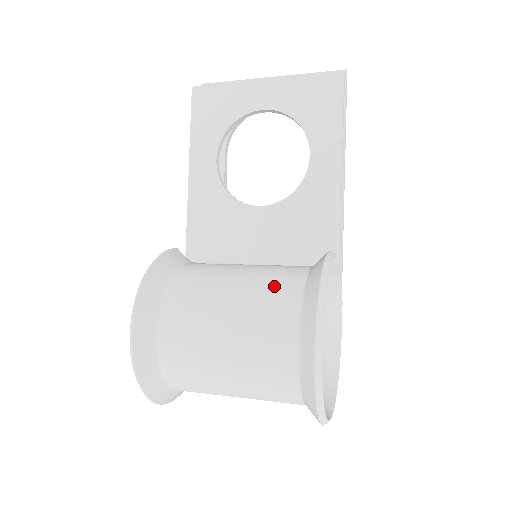
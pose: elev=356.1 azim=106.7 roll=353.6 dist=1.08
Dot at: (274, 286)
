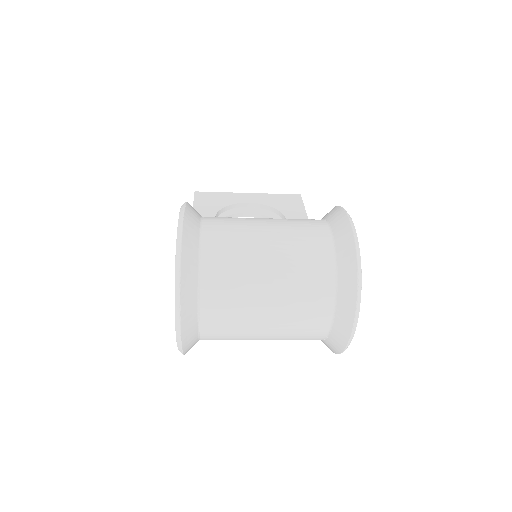
Dot at: occluded
